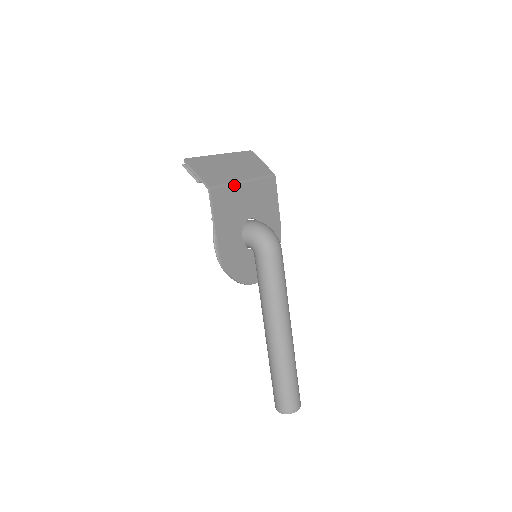
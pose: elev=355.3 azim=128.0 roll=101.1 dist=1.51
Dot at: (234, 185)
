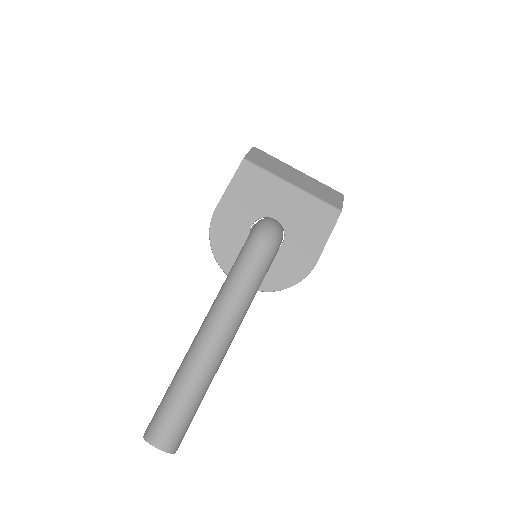
Dot at: (275, 177)
